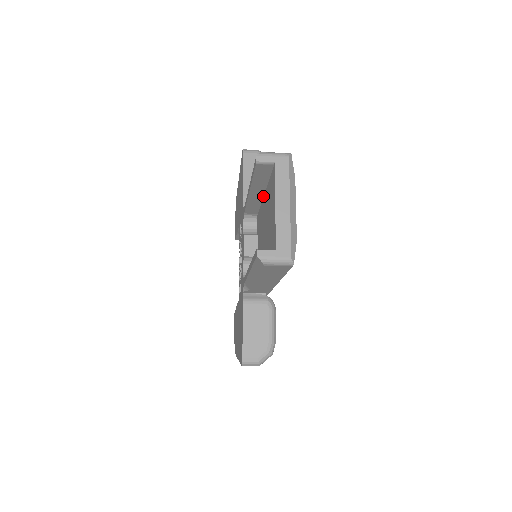
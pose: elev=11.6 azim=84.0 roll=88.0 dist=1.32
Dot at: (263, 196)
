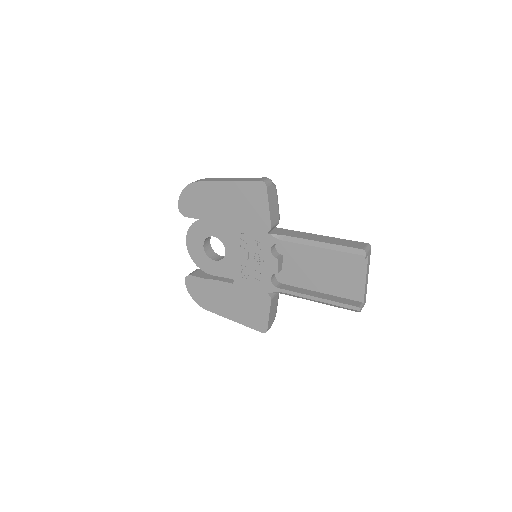
Dot at: occluded
